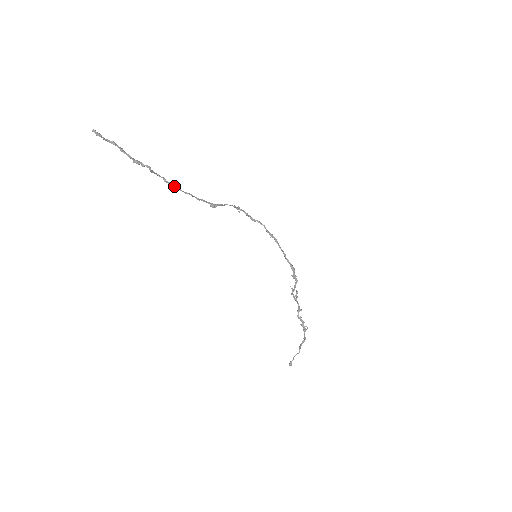
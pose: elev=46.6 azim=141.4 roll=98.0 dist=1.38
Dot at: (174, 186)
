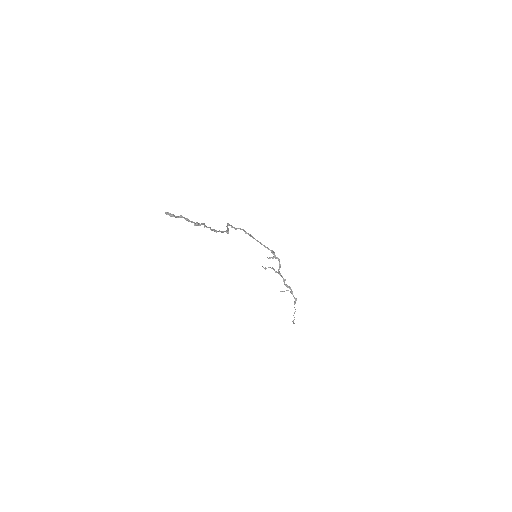
Dot at: (216, 230)
